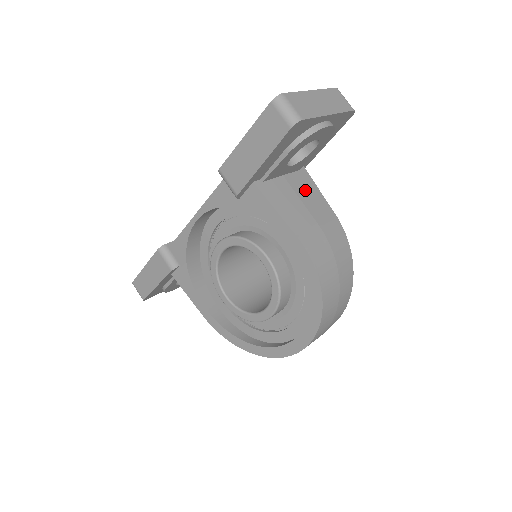
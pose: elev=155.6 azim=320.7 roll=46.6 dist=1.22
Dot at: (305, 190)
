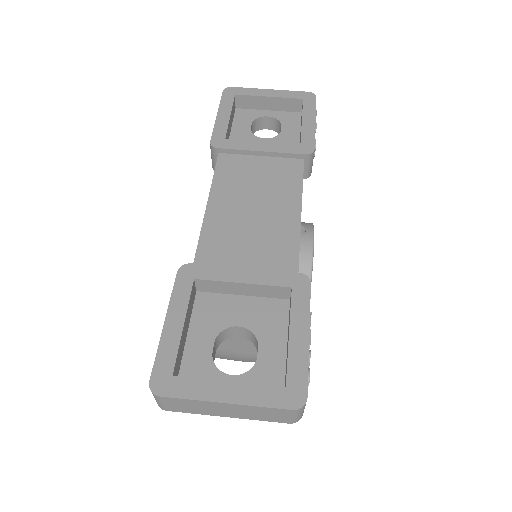
Dot at: occluded
